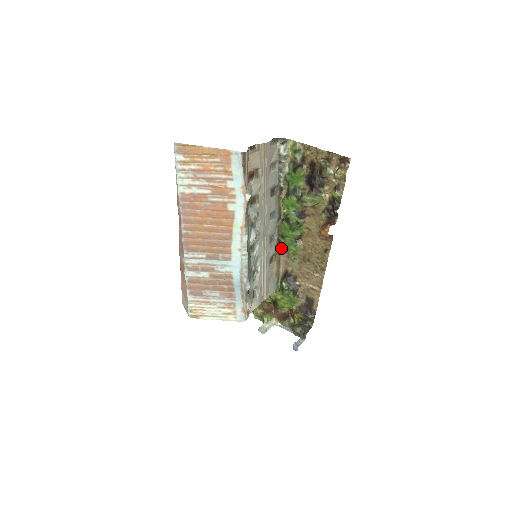
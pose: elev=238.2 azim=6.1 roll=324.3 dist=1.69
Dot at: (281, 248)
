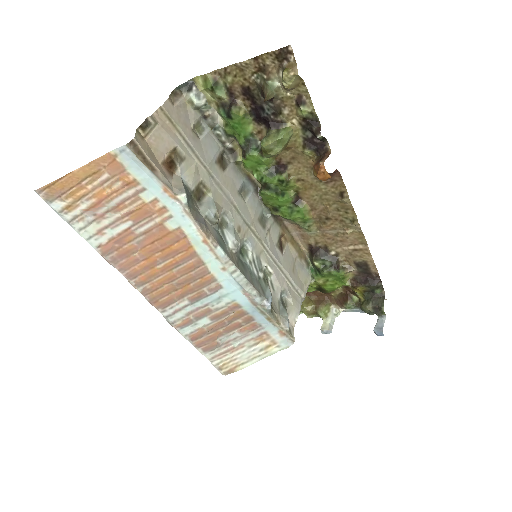
Dot at: (284, 222)
